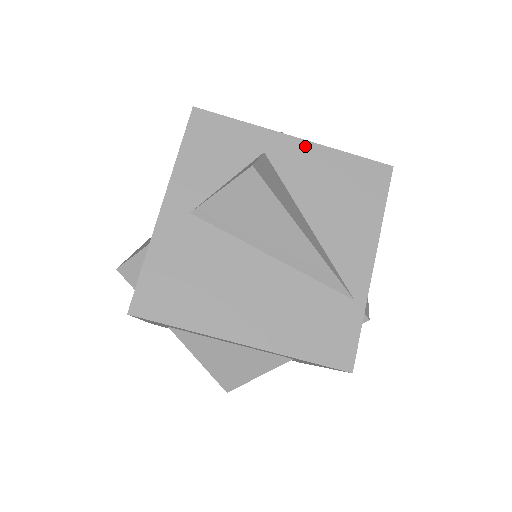
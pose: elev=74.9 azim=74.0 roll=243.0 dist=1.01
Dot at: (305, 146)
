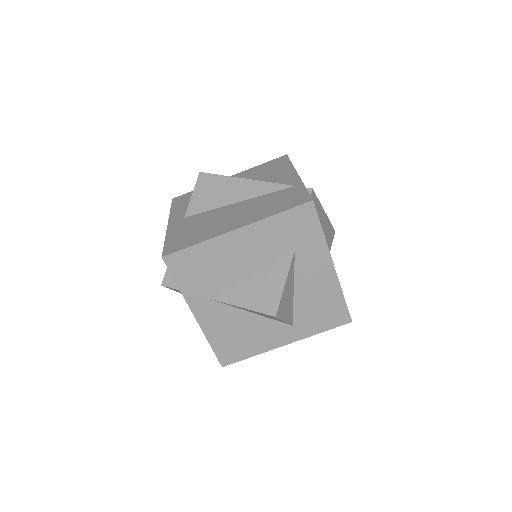
Dot at: (236, 175)
